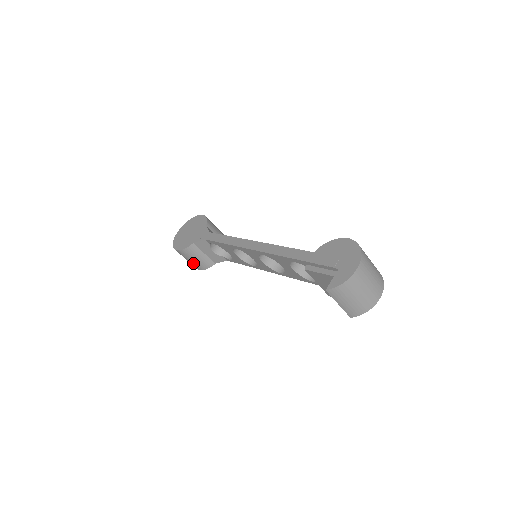
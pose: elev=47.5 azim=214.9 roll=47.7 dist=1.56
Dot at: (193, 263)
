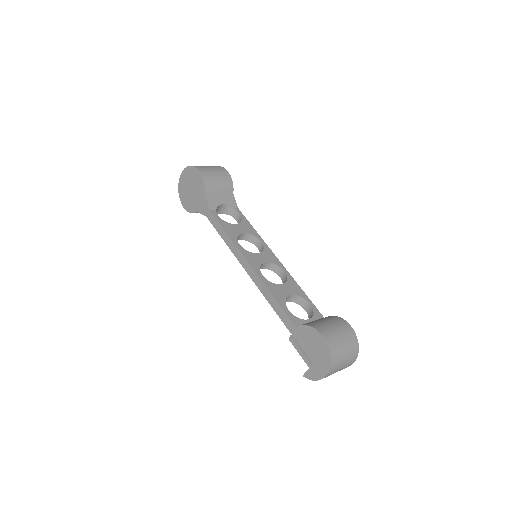
Dot at: occluded
